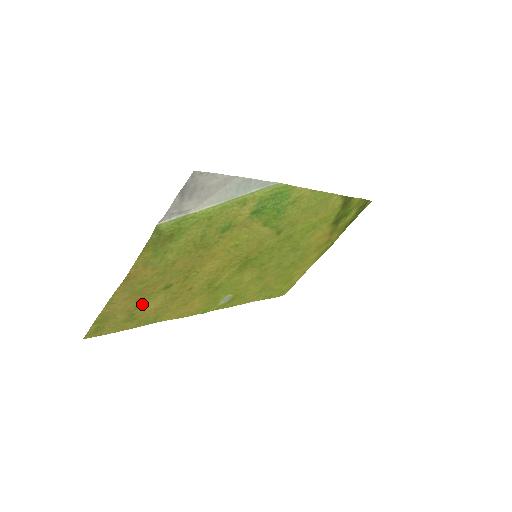
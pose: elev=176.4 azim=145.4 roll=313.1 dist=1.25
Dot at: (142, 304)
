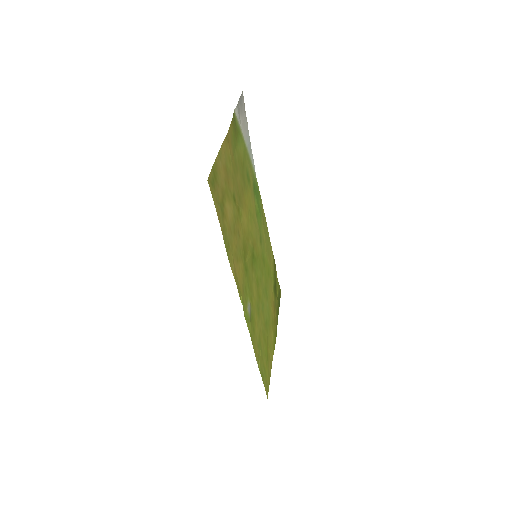
Dot at: (226, 198)
